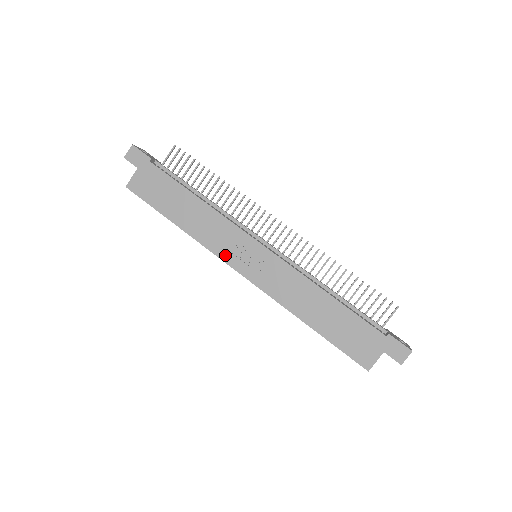
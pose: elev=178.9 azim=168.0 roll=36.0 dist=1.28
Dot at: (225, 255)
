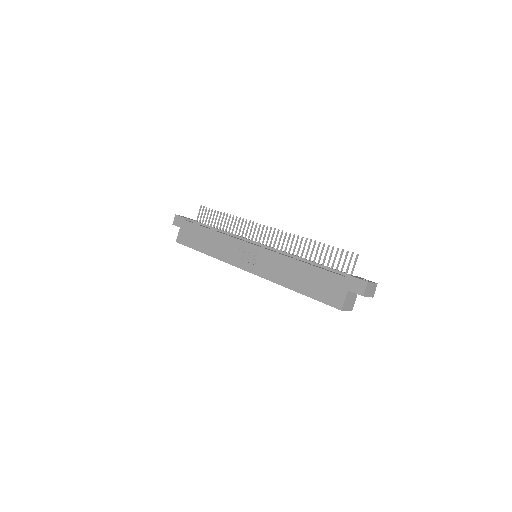
Dot at: (234, 261)
